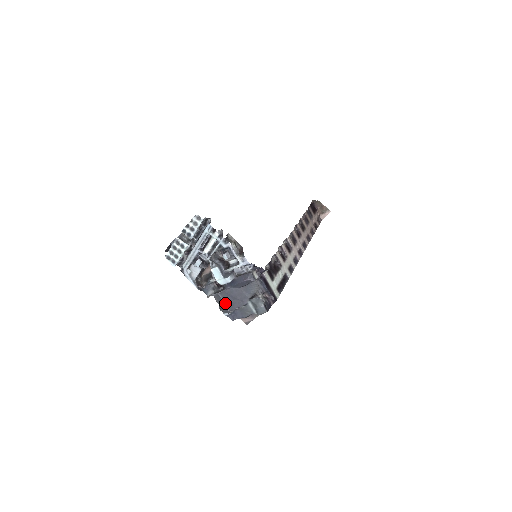
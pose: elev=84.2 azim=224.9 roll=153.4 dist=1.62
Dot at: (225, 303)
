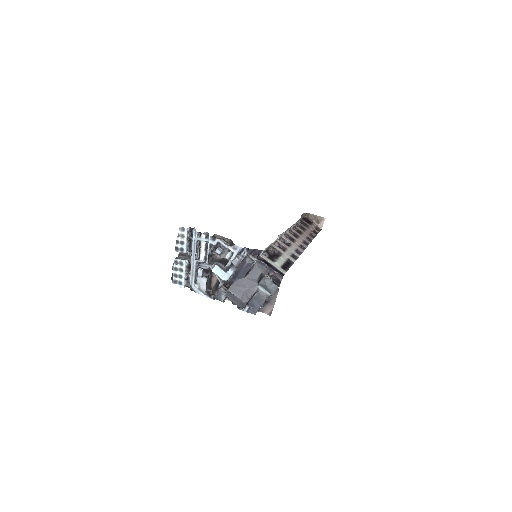
Dot at: (238, 297)
